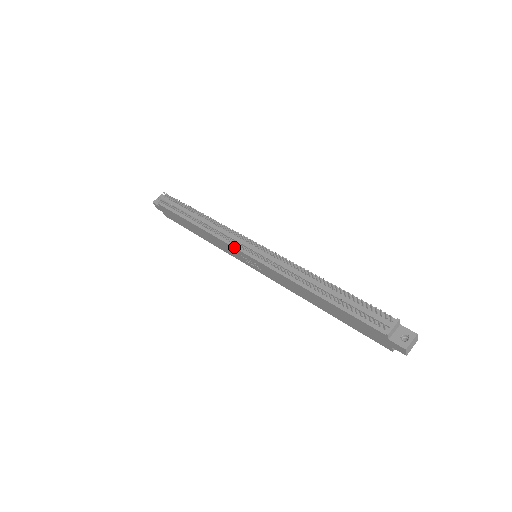
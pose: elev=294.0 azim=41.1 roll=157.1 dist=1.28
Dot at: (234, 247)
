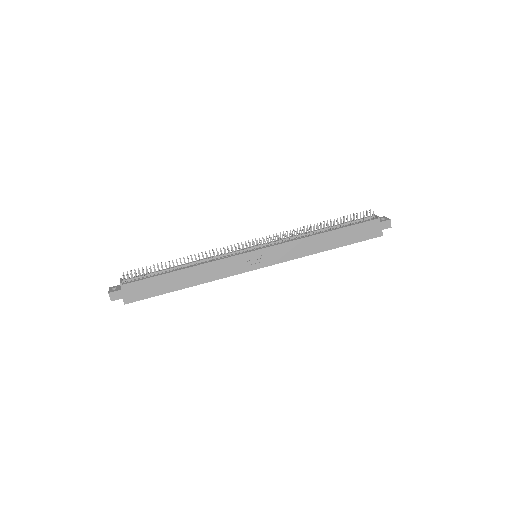
Dot at: (239, 254)
